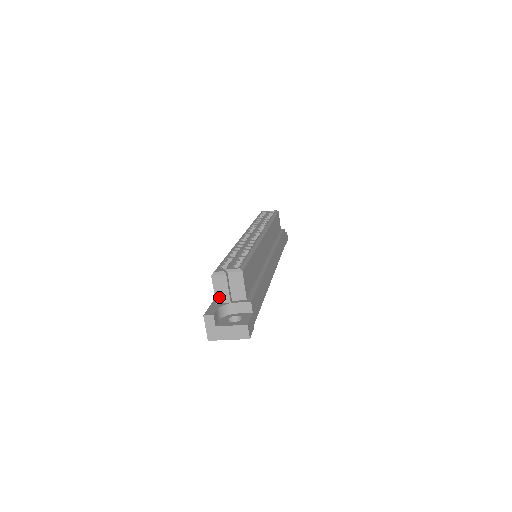
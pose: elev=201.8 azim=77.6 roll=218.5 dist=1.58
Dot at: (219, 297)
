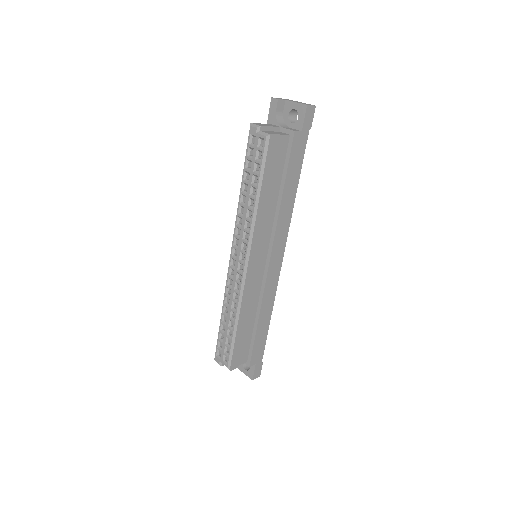
Dot at: occluded
